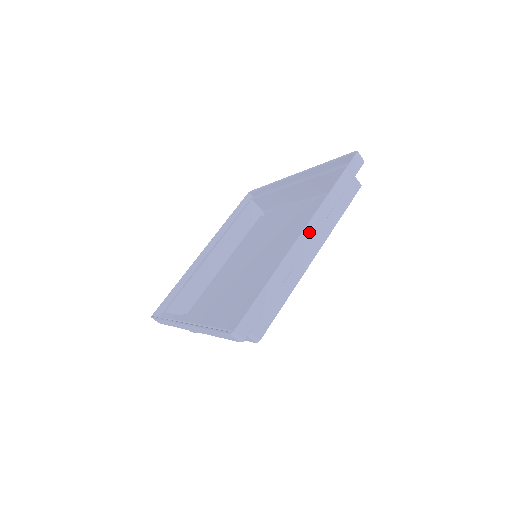
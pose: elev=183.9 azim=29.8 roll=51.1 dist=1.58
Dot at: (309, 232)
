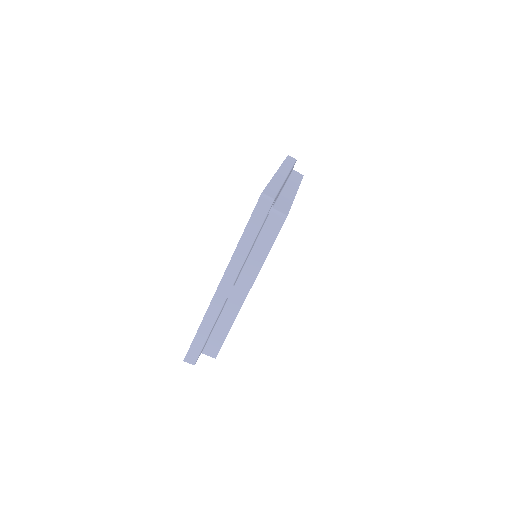
Dot at: (283, 172)
